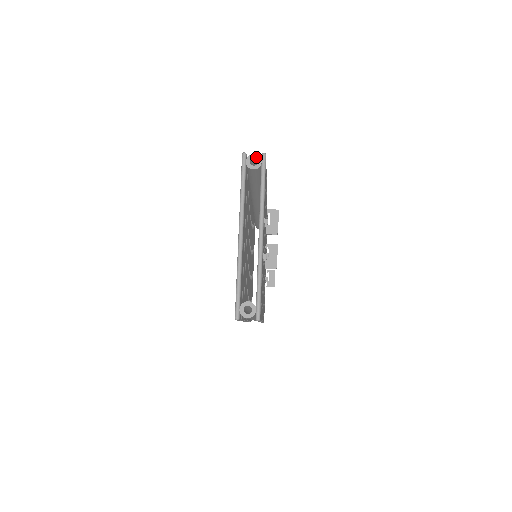
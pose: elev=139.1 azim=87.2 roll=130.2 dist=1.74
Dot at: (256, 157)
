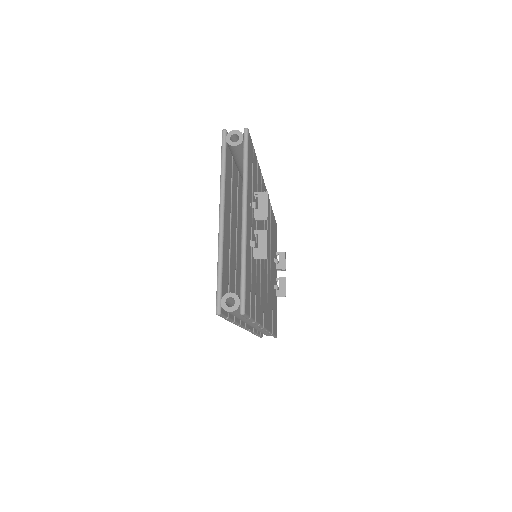
Dot at: (237, 133)
